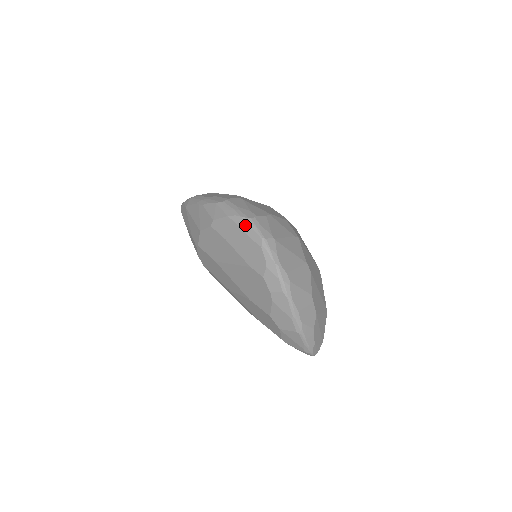
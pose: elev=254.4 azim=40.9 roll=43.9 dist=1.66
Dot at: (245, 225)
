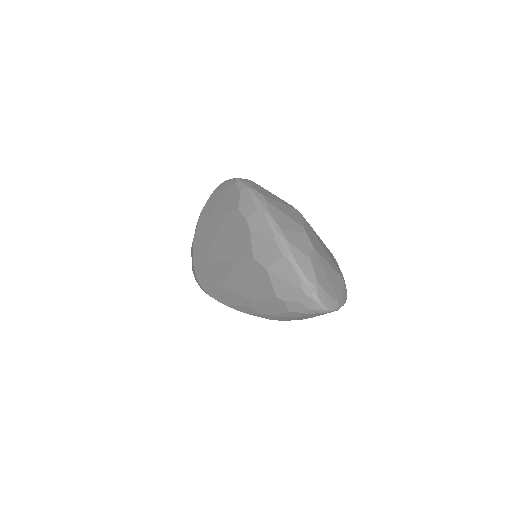
Dot at: (224, 184)
